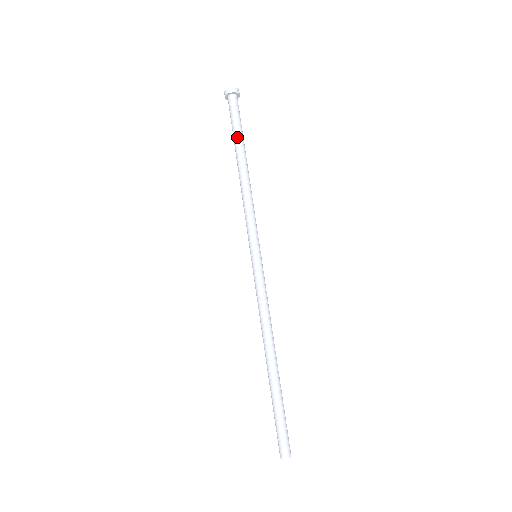
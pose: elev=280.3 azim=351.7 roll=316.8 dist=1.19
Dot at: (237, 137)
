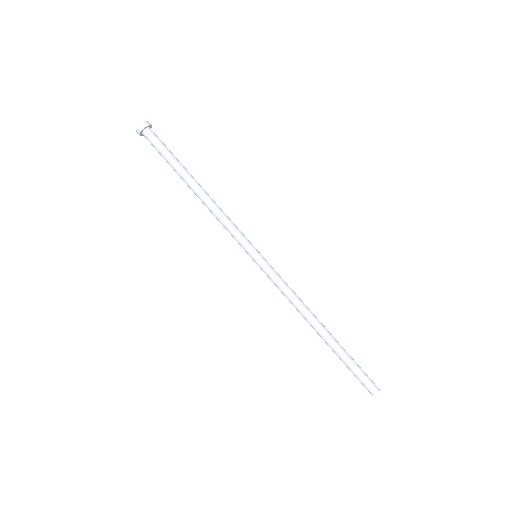
Dot at: (175, 165)
